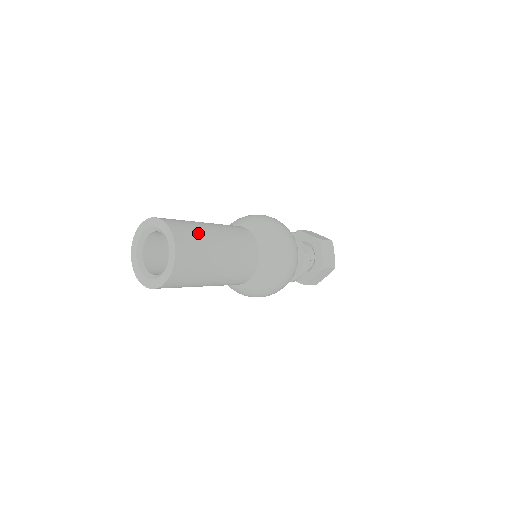
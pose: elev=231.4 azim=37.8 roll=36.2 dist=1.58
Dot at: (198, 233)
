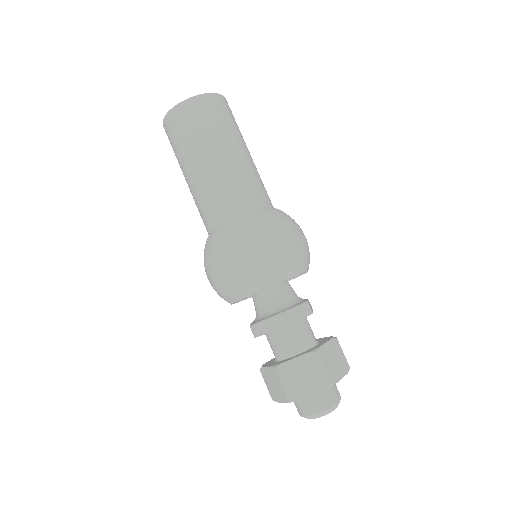
Dot at: occluded
